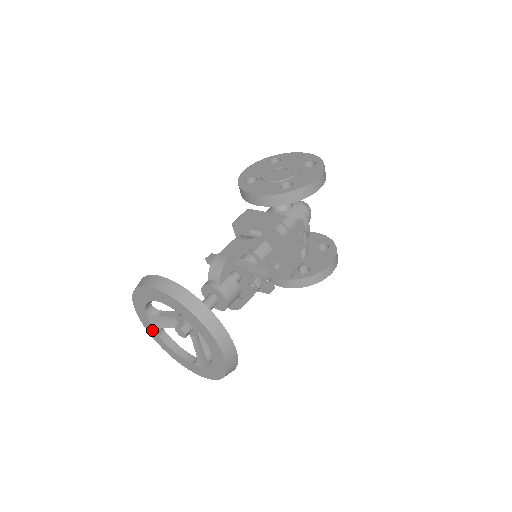
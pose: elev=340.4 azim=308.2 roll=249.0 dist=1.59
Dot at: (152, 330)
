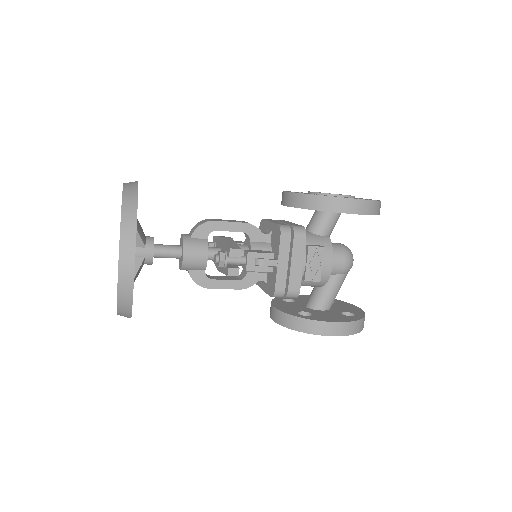
Dot at: occluded
